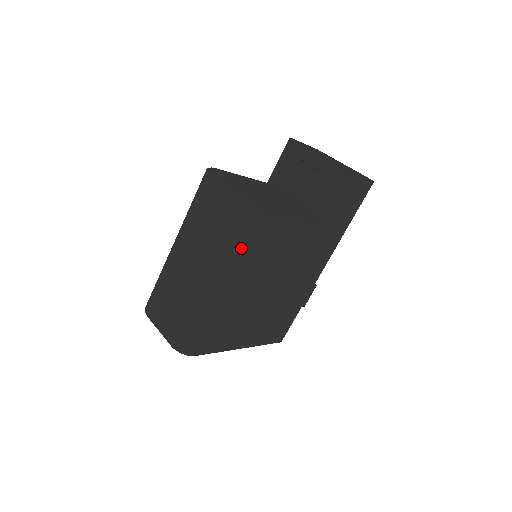
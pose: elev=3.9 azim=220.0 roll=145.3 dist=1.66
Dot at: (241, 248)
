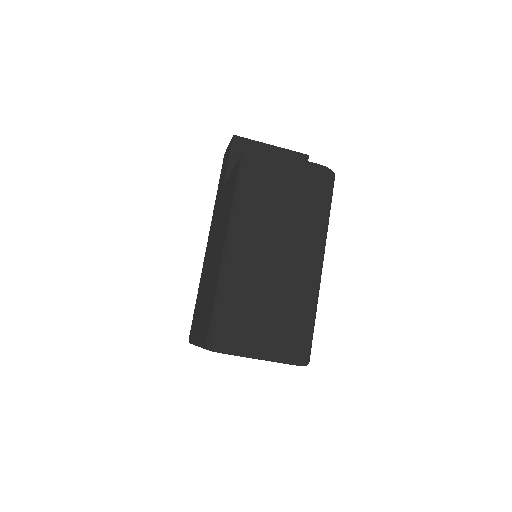
Dot at: occluded
